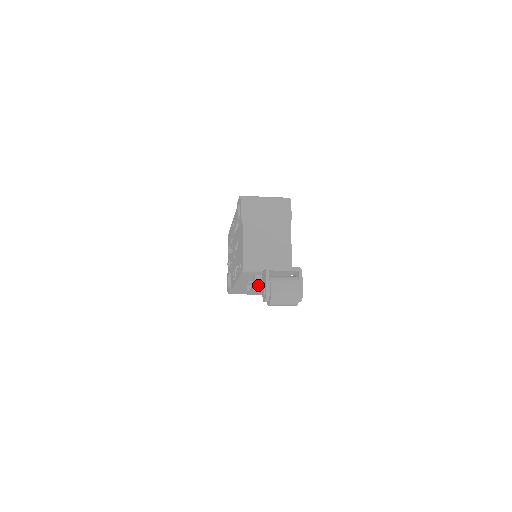
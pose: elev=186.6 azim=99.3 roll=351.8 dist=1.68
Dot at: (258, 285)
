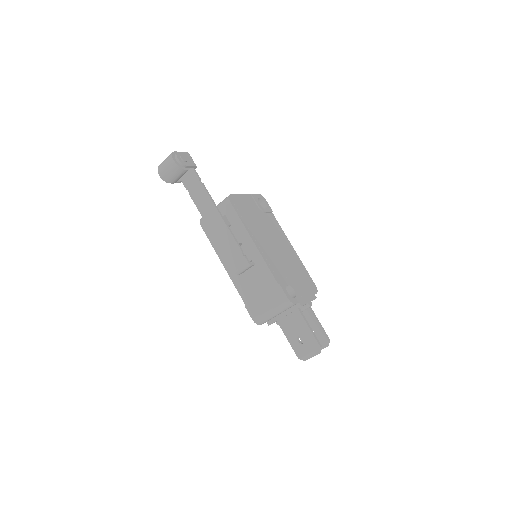
Dot at: (206, 222)
